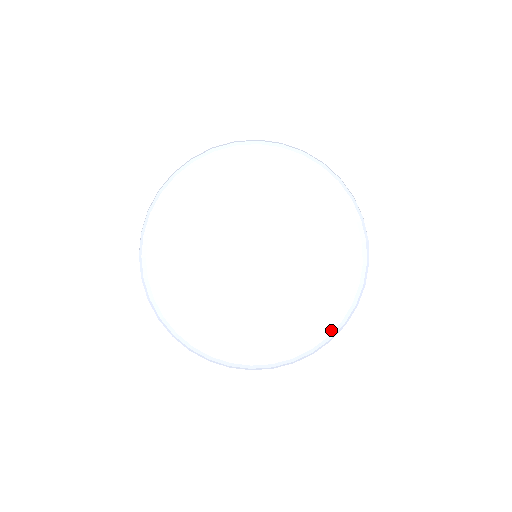
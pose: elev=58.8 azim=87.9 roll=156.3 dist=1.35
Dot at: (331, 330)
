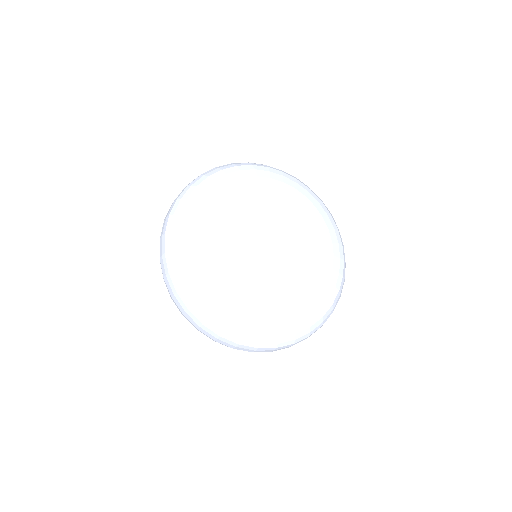
Dot at: (314, 321)
